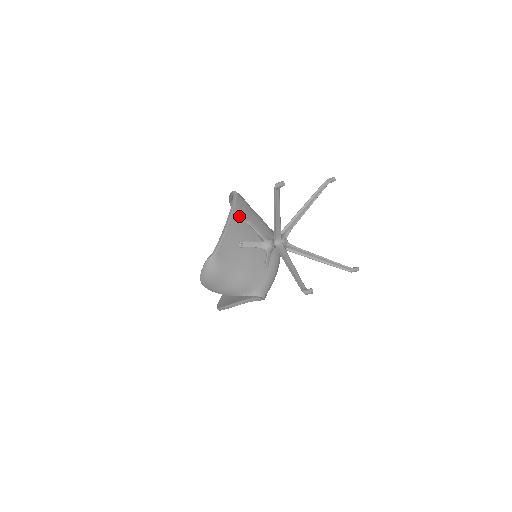
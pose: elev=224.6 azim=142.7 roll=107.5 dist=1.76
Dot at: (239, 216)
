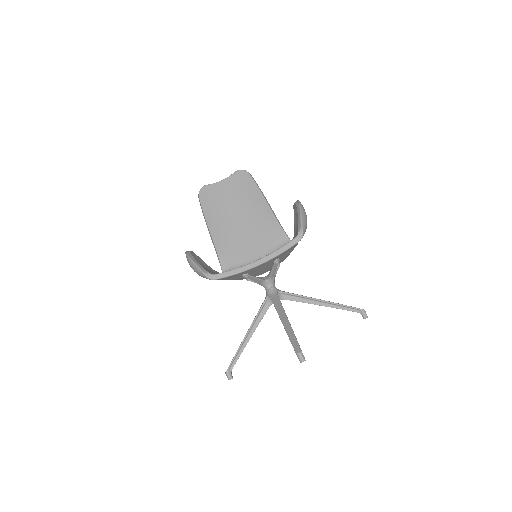
Dot at: (274, 259)
